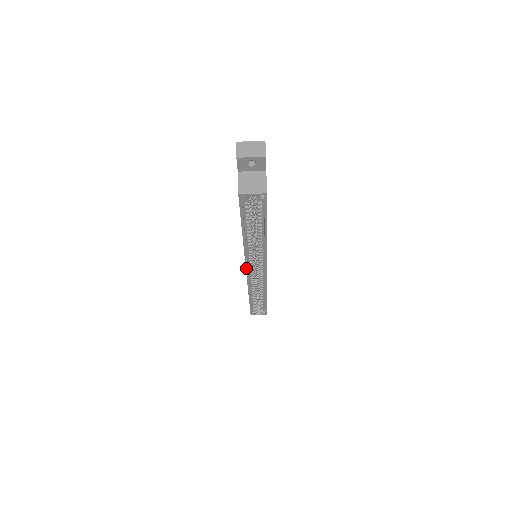
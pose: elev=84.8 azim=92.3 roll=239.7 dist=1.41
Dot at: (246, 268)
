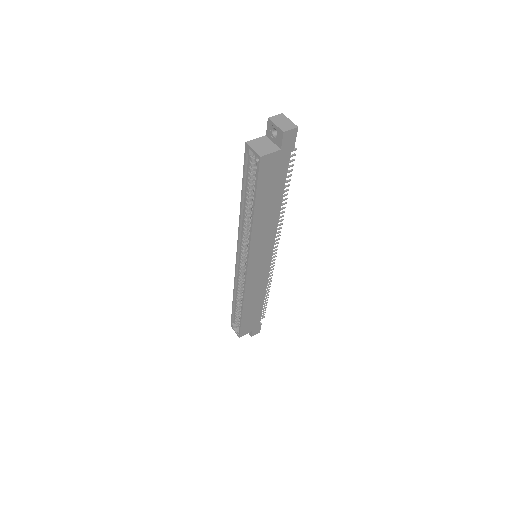
Dot at: (237, 250)
